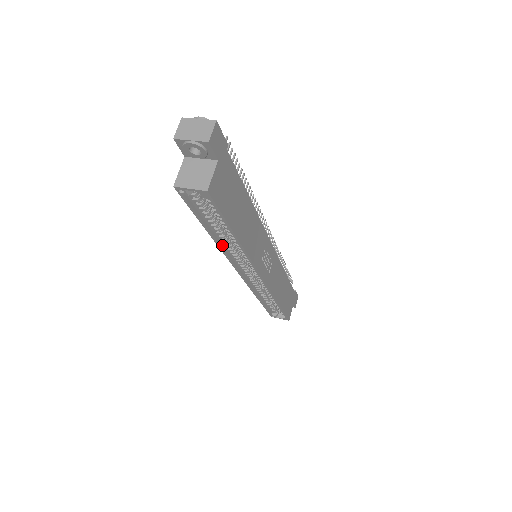
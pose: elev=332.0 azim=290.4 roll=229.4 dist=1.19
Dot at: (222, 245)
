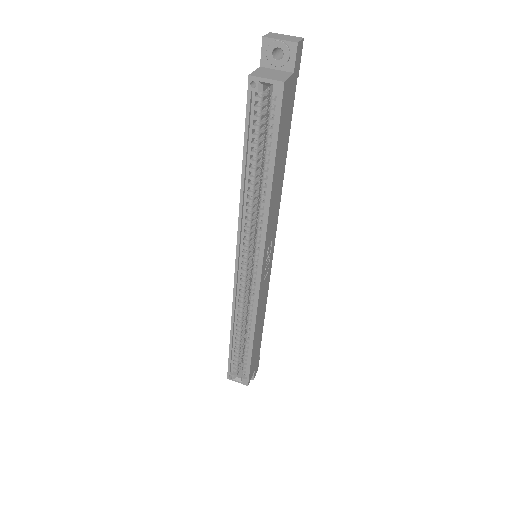
Dot at: (243, 203)
